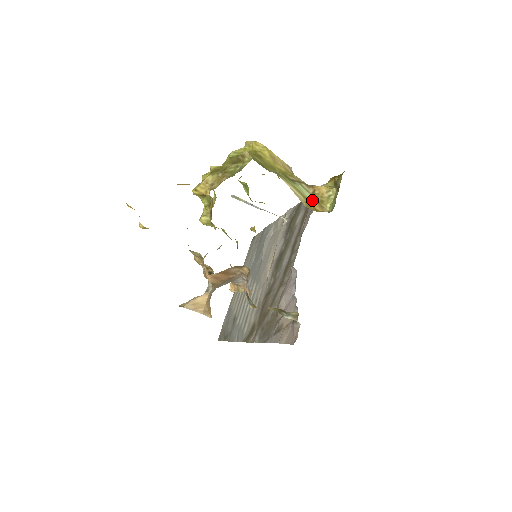
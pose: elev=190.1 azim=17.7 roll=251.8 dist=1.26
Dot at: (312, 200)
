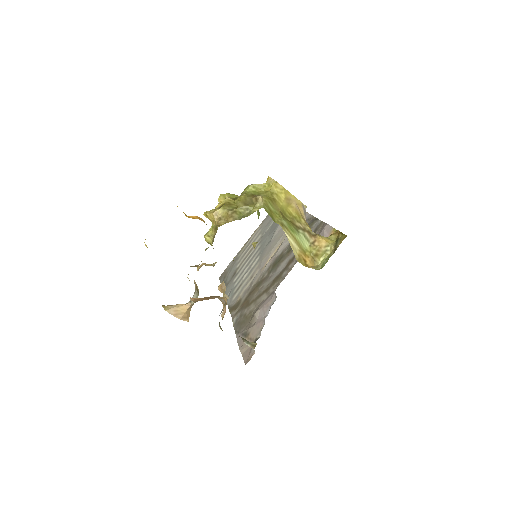
Dot at: (308, 251)
